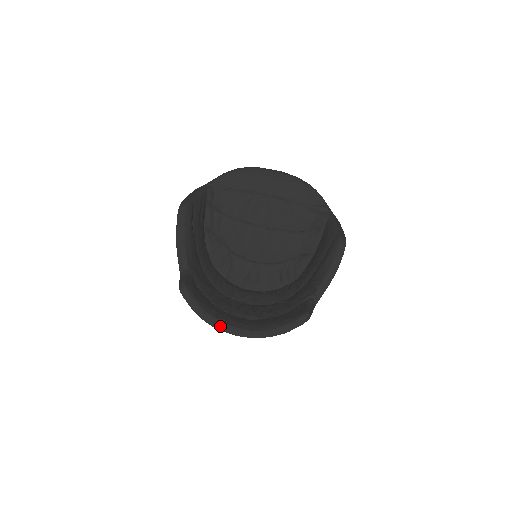
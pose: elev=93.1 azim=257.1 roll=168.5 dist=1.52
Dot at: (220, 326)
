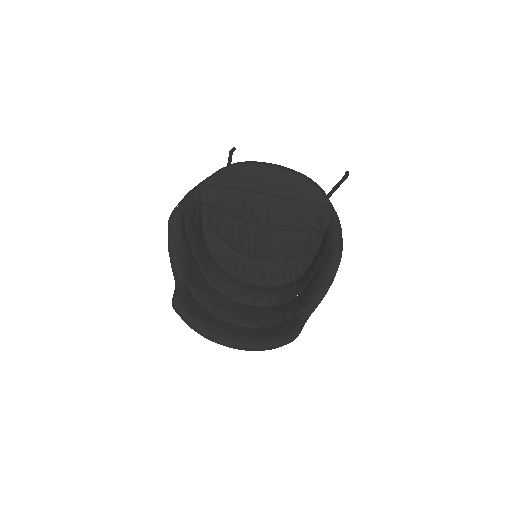
Dot at: (212, 338)
